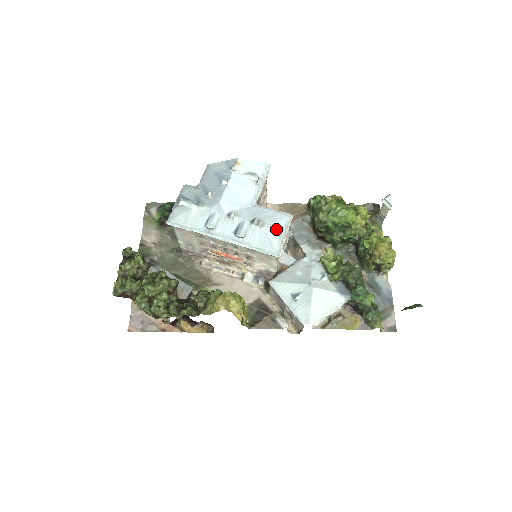
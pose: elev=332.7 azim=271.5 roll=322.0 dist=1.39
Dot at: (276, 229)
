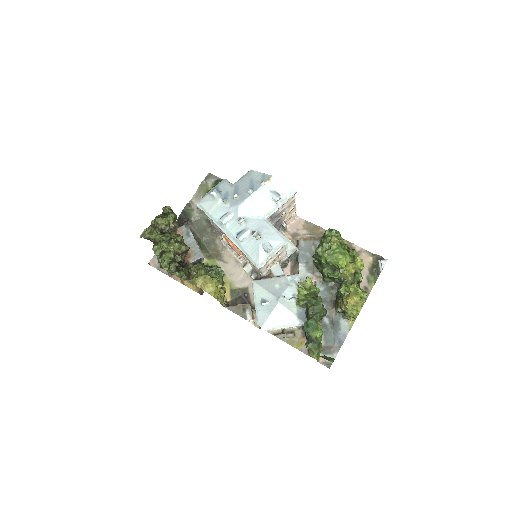
Dot at: (267, 247)
